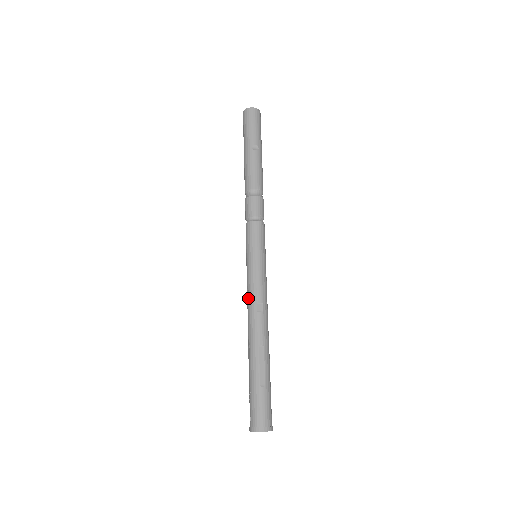
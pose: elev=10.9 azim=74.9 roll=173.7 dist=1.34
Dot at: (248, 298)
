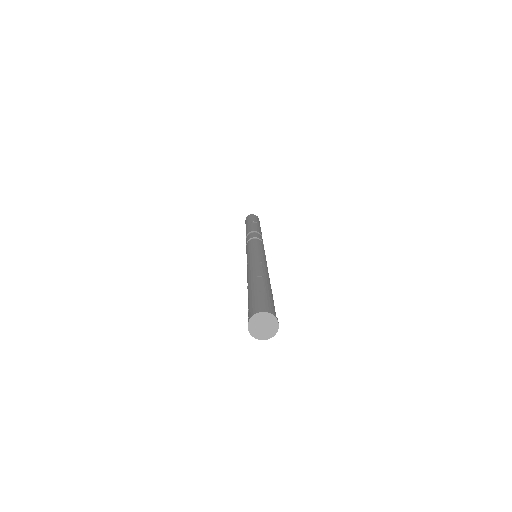
Dot at: (247, 266)
